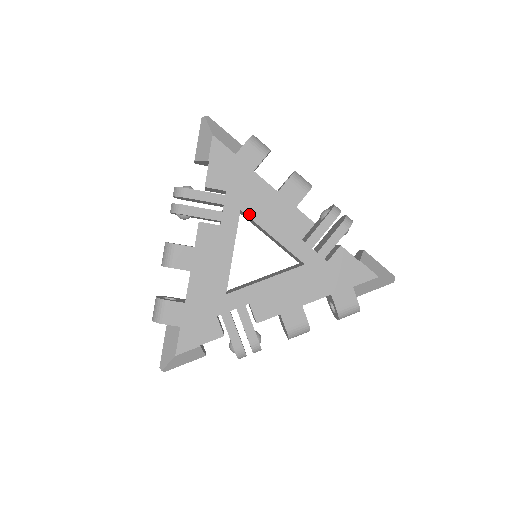
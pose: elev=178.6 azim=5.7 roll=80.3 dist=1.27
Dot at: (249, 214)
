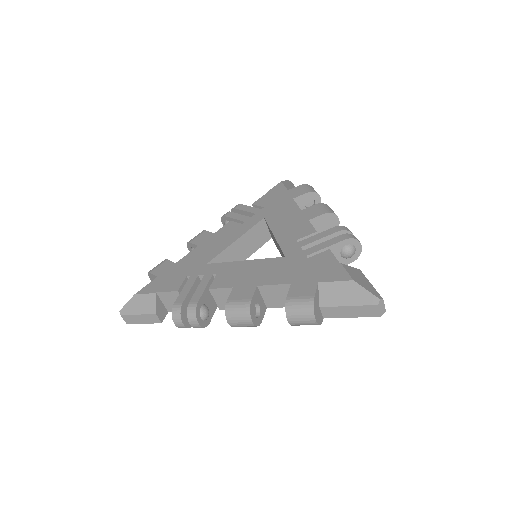
Dot at: (268, 220)
